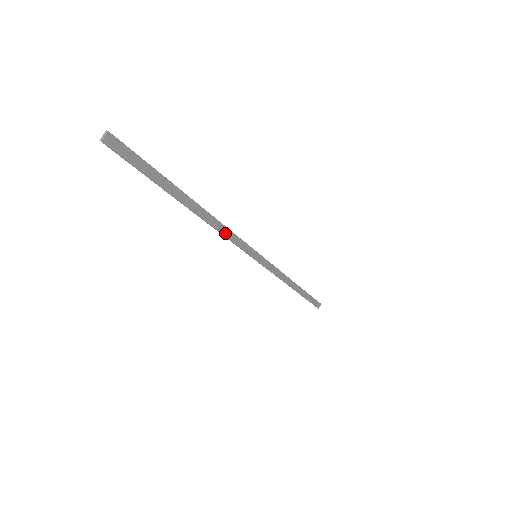
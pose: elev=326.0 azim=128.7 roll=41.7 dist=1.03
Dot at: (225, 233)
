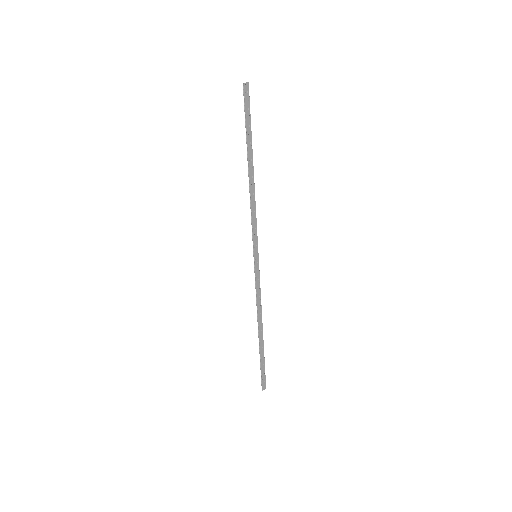
Dot at: (253, 209)
